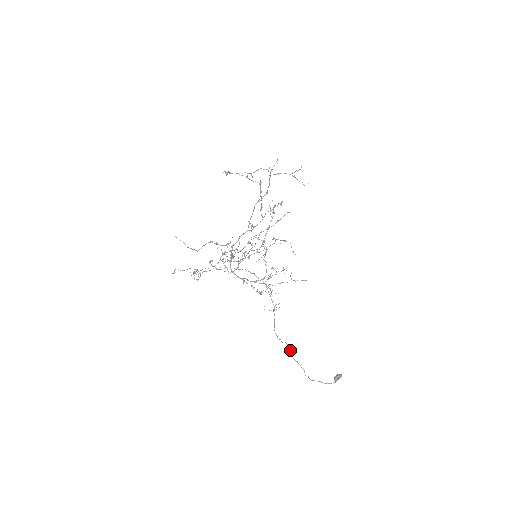
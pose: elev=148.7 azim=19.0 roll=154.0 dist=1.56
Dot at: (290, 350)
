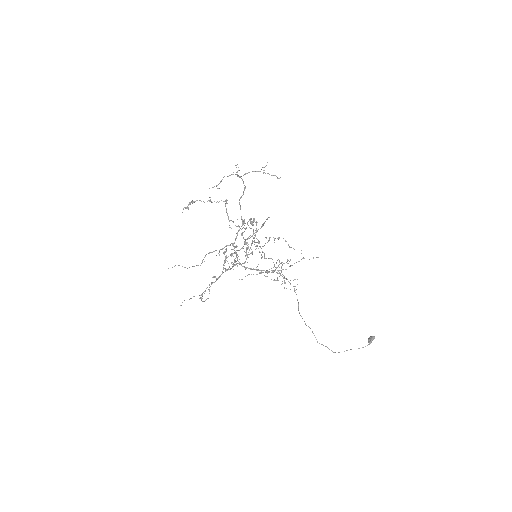
Dot at: (314, 335)
